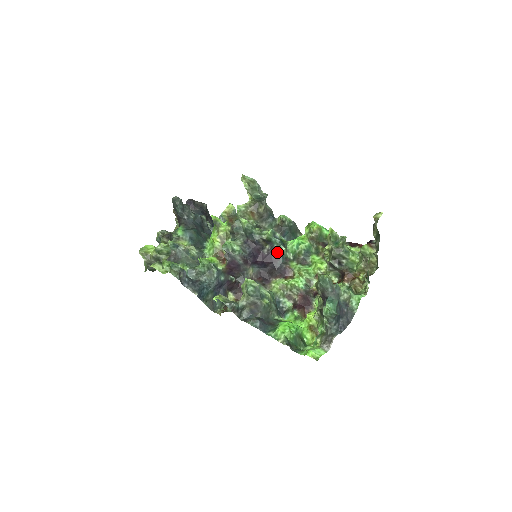
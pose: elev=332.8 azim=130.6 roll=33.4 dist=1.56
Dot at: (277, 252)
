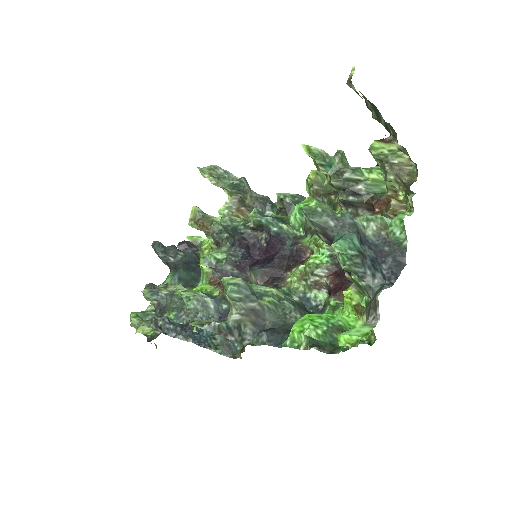
Dot at: (278, 235)
